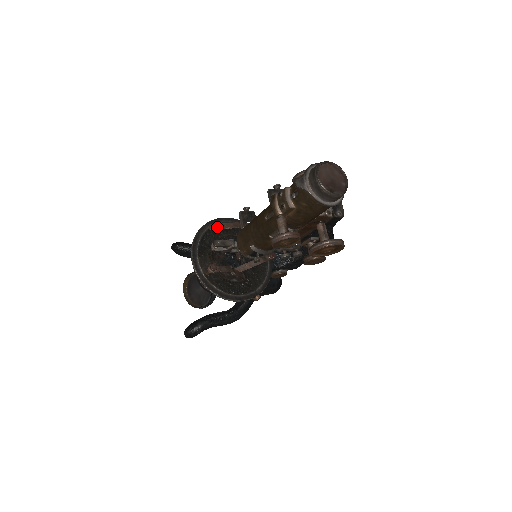
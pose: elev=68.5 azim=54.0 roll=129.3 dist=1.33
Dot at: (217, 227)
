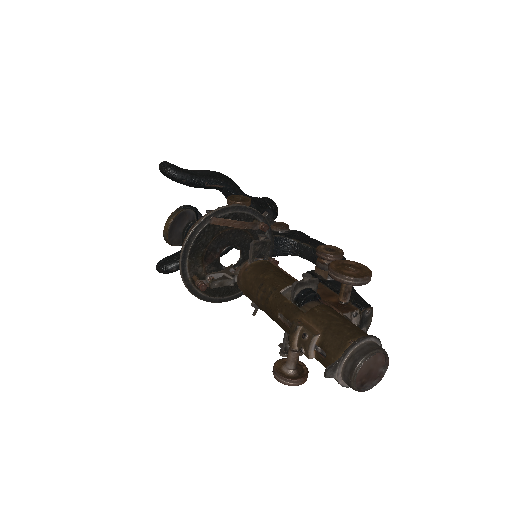
Dot at: (220, 223)
